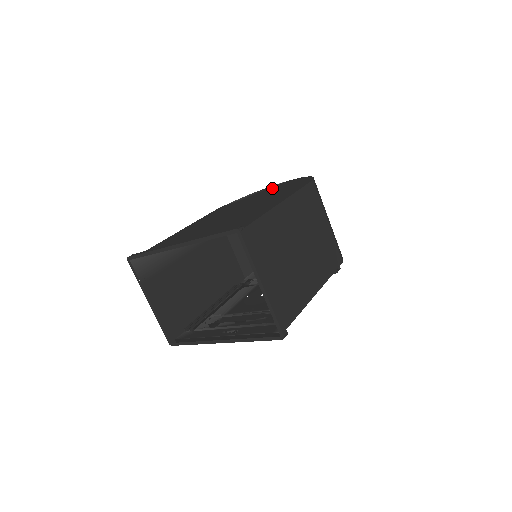
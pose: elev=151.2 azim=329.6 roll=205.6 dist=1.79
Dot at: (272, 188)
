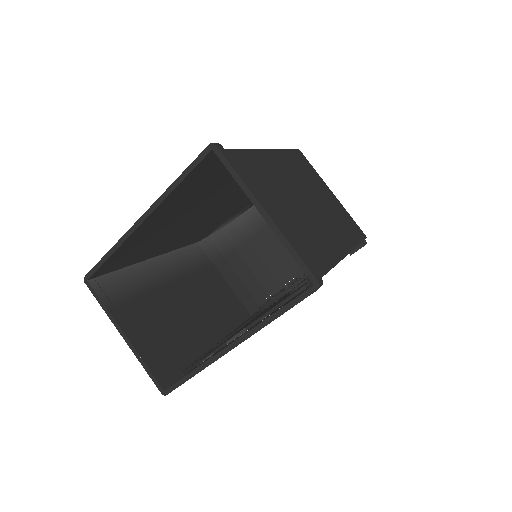
Dot at: occluded
